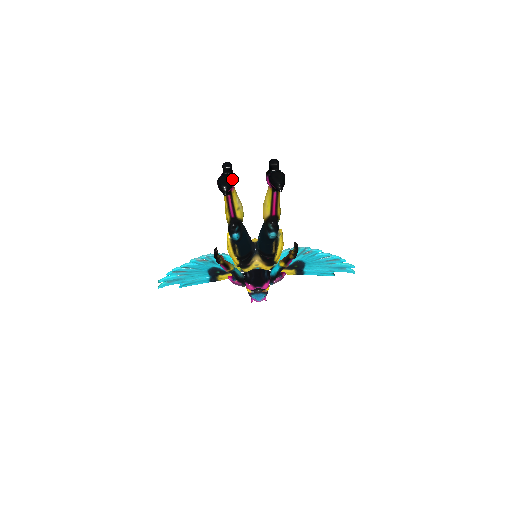
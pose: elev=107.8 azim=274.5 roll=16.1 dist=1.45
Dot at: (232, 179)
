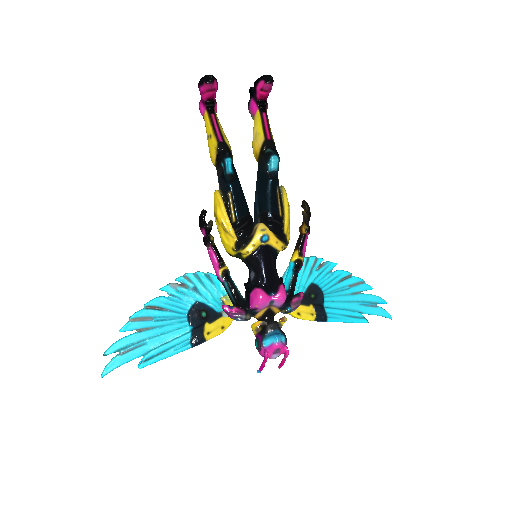
Dot at: occluded
